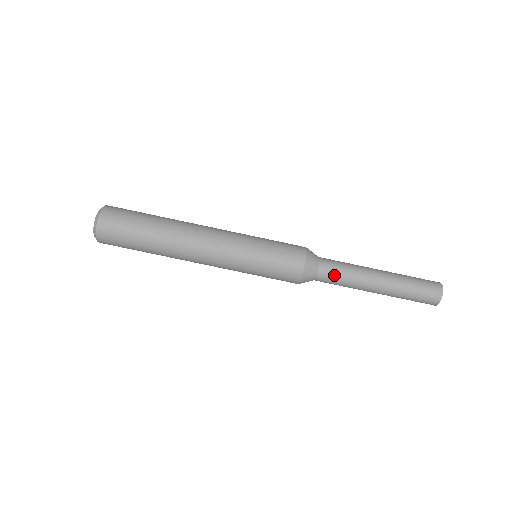
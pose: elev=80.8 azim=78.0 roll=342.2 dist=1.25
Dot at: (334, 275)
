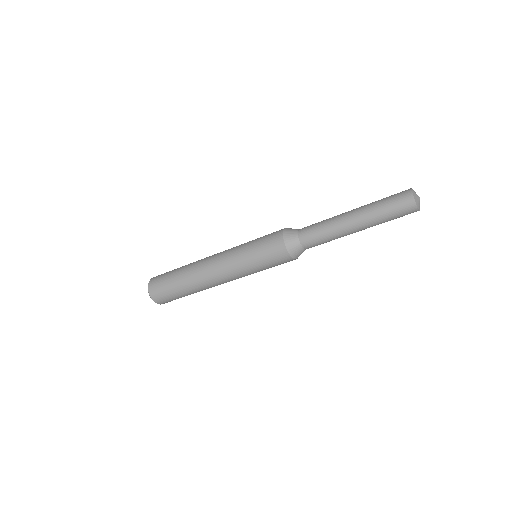
Dot at: (313, 237)
